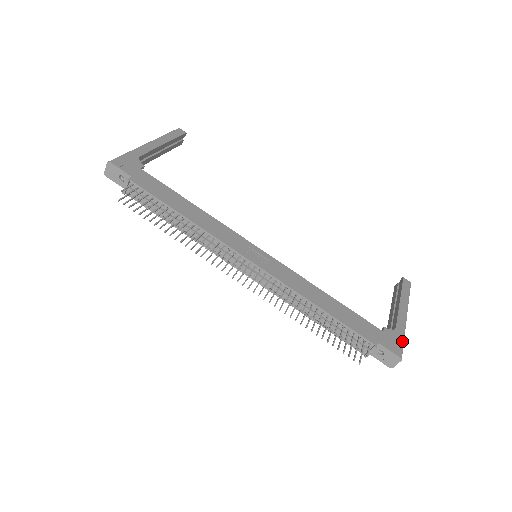
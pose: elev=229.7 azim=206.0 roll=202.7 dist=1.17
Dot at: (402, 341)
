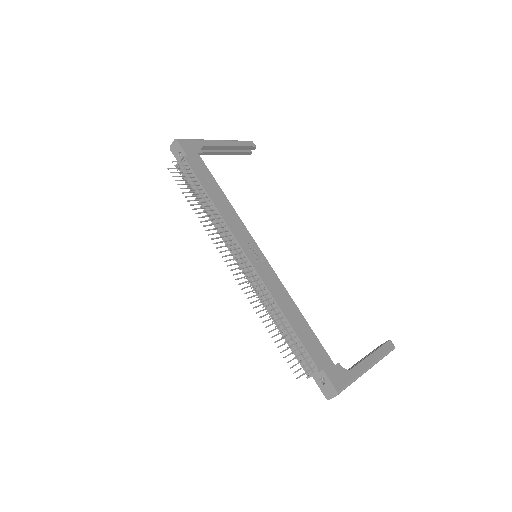
Dot at: (349, 382)
